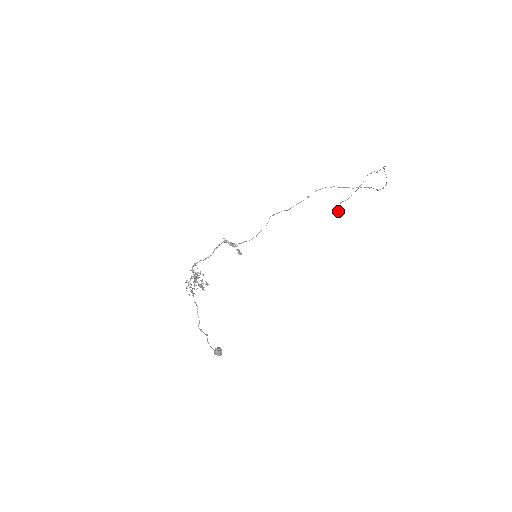
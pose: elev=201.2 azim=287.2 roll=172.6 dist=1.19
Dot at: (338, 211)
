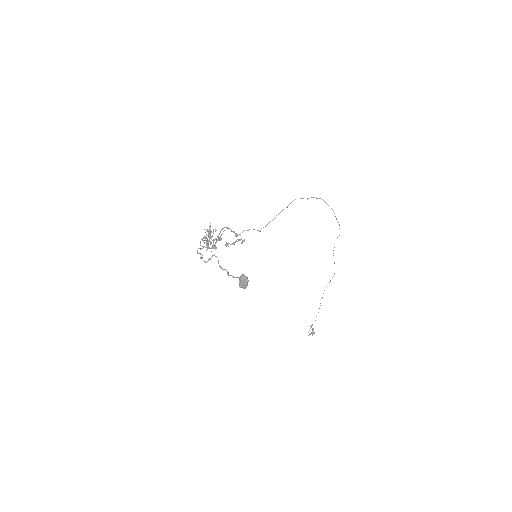
Dot at: (311, 332)
